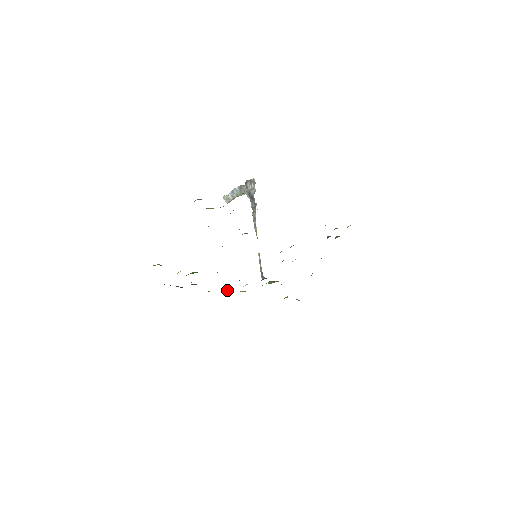
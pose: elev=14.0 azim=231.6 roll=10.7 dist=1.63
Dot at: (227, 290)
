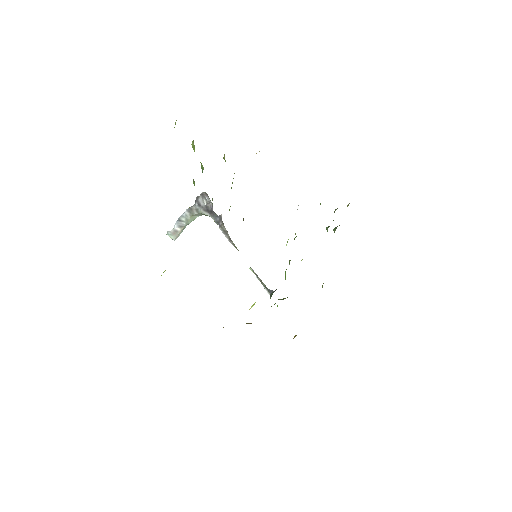
Dot at: occluded
